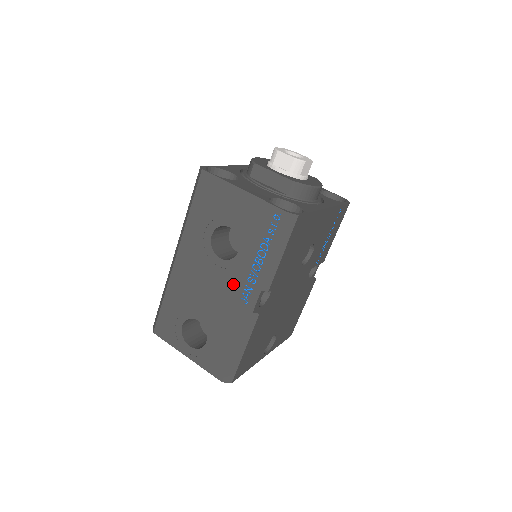
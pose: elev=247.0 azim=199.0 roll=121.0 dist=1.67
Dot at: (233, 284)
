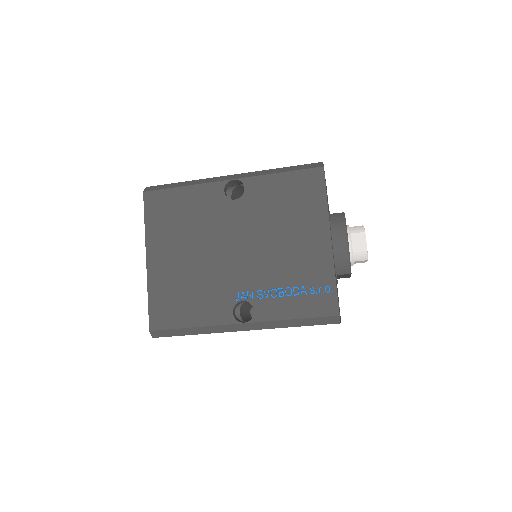
Dot at: occluded
